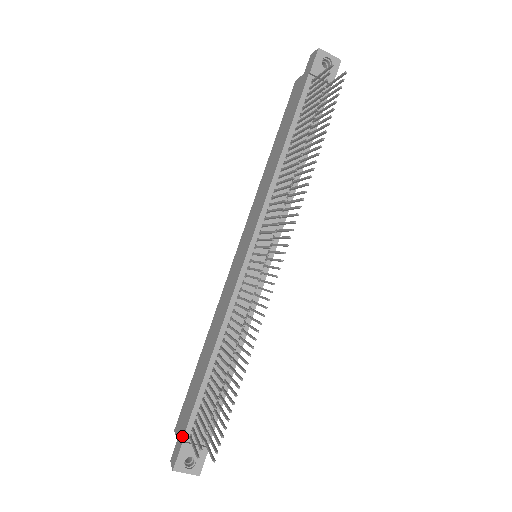
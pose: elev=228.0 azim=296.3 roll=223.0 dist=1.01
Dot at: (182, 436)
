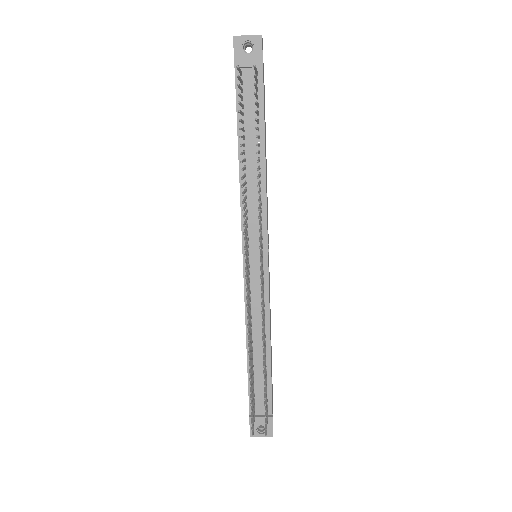
Dot at: (249, 411)
